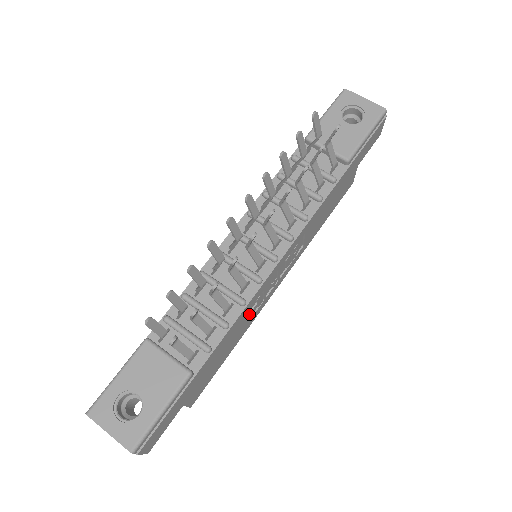
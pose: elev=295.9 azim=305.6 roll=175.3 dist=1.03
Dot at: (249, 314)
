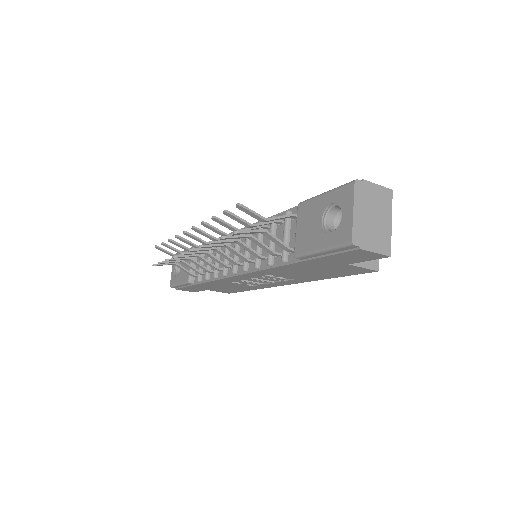
Dot at: (239, 284)
